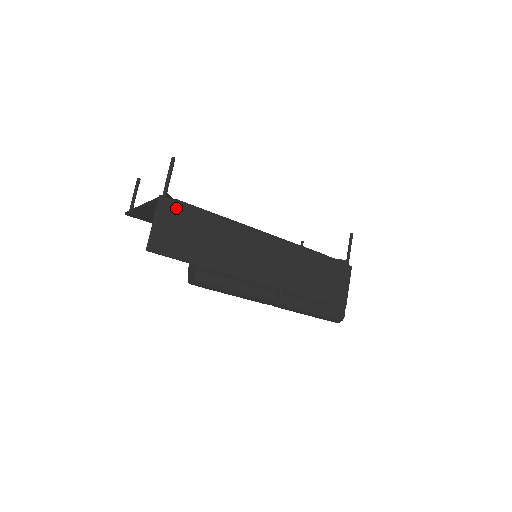
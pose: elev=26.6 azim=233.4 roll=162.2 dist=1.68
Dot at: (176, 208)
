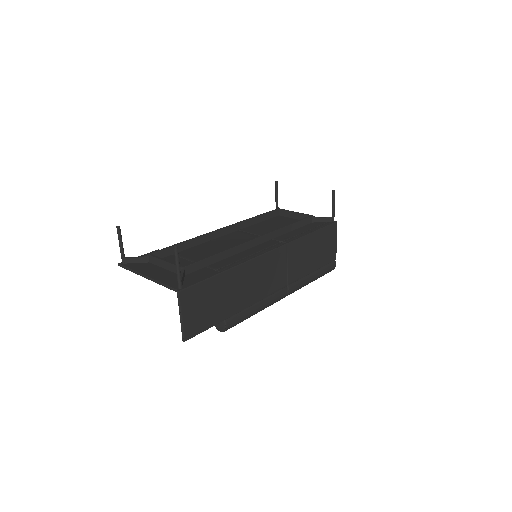
Dot at: (194, 291)
